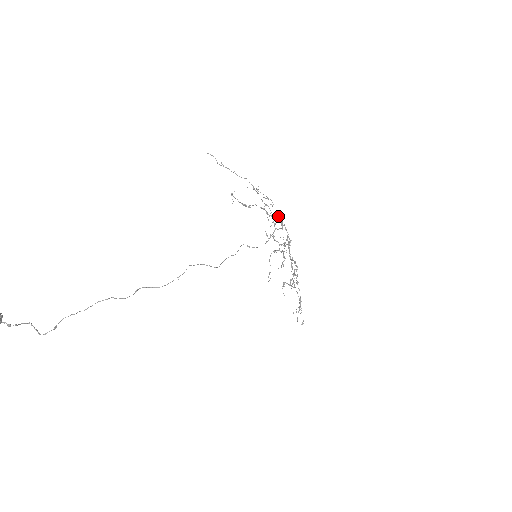
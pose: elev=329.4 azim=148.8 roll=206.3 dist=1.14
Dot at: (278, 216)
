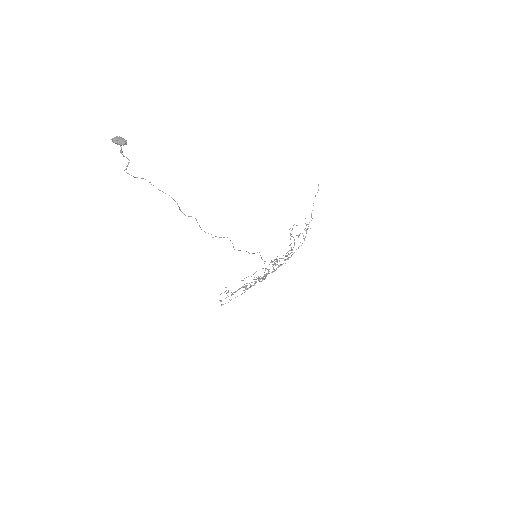
Dot at: (294, 252)
